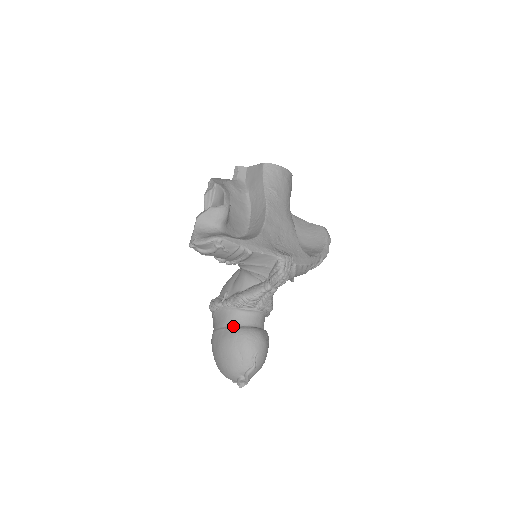
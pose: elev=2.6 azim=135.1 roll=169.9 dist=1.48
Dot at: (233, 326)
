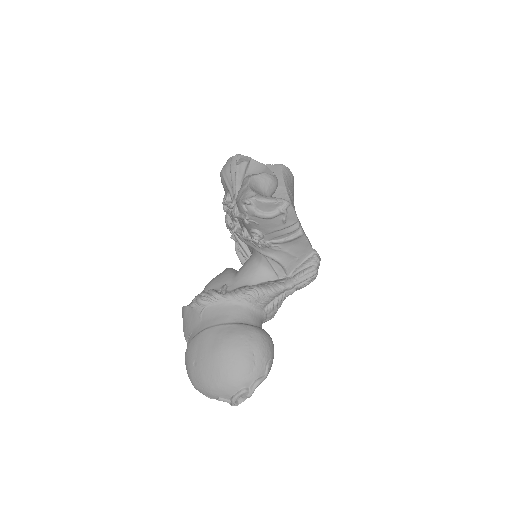
Dot at: (241, 323)
